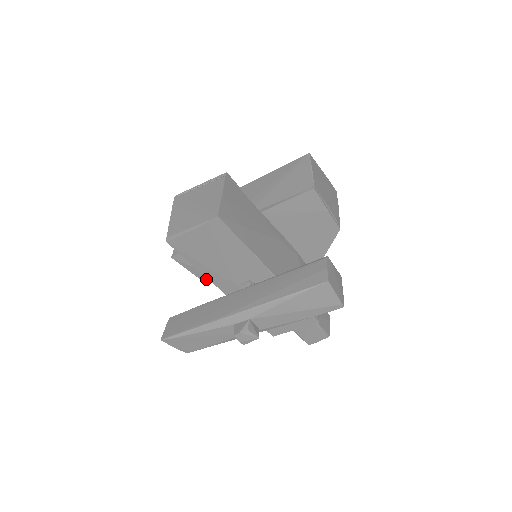
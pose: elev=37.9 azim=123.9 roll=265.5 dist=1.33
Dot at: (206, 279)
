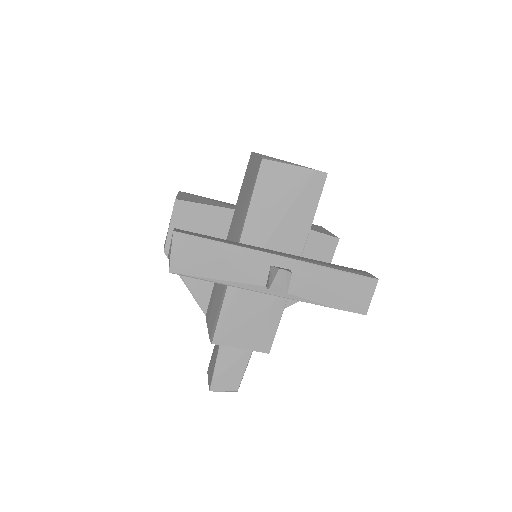
Dot at: occluded
